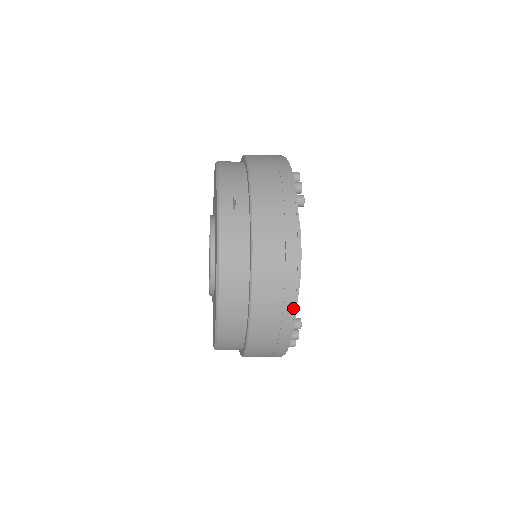
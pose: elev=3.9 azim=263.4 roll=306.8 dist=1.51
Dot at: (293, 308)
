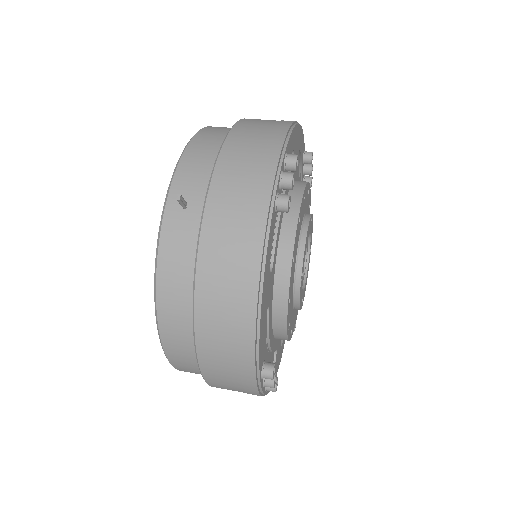
Dot at: (253, 358)
